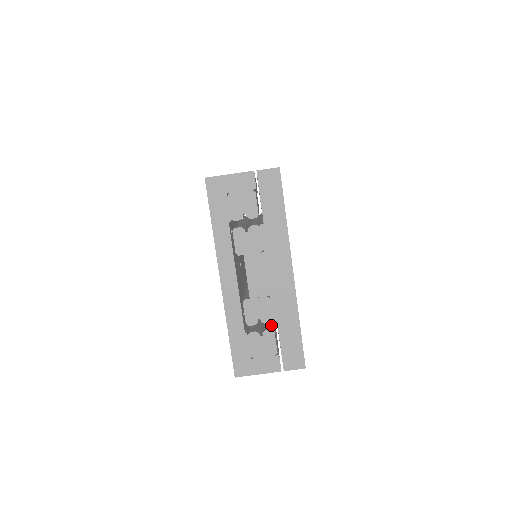
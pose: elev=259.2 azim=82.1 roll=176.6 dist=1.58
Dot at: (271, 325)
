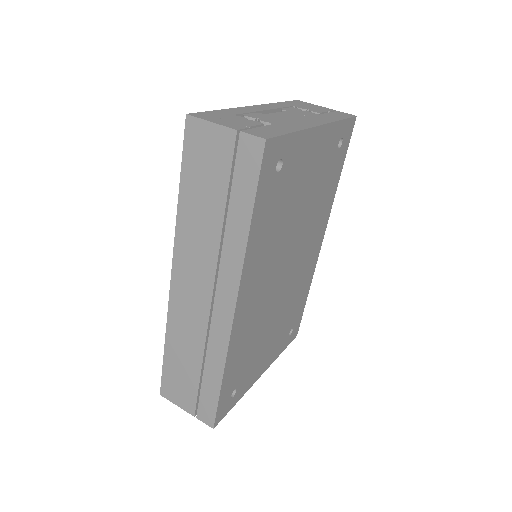
Dot at: occluded
